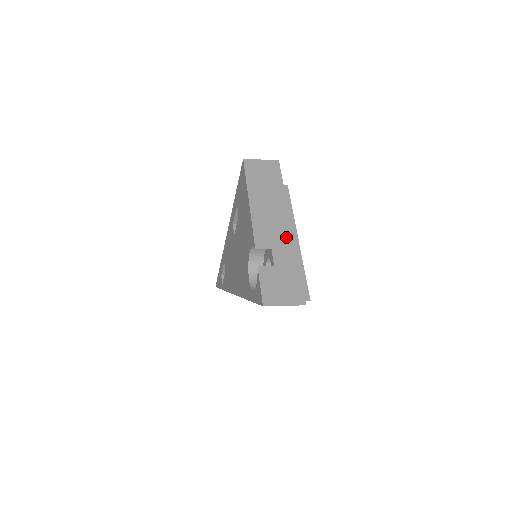
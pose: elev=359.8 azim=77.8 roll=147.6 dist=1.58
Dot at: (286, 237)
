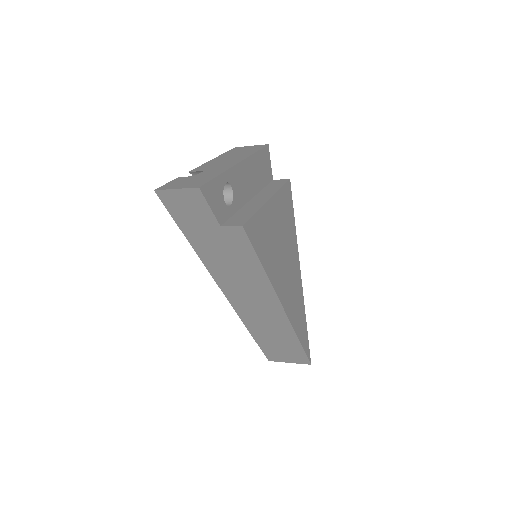
Dot at: (227, 166)
